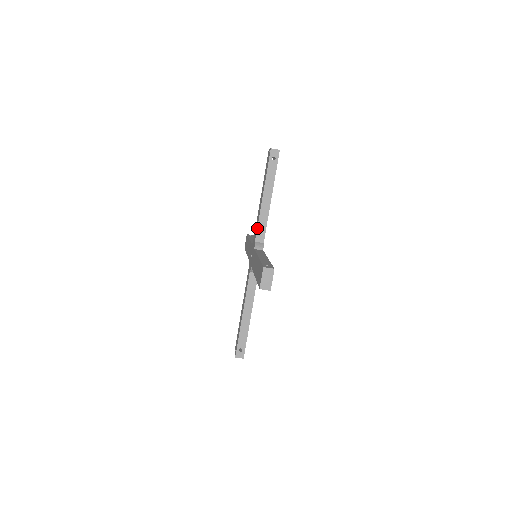
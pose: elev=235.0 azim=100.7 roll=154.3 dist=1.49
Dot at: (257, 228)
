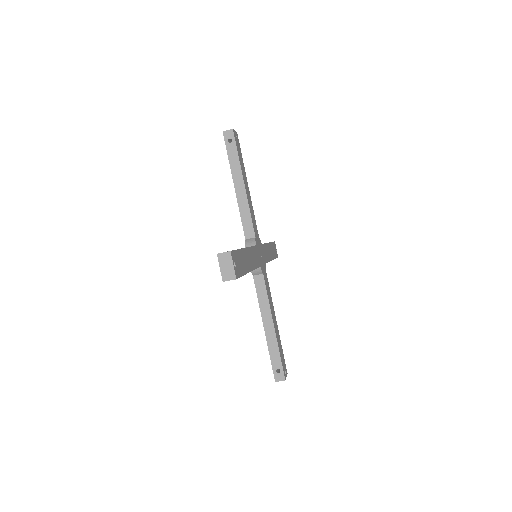
Dot at: (242, 224)
